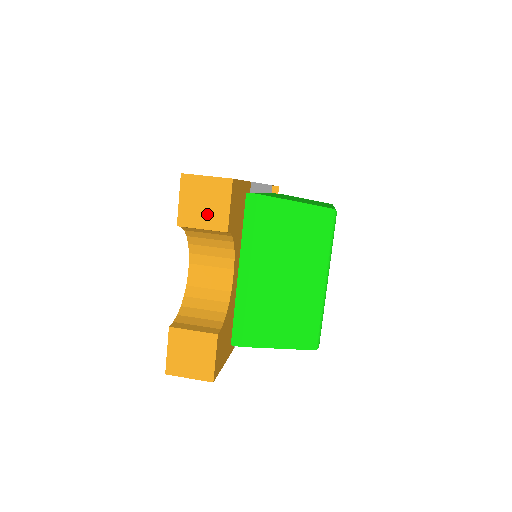
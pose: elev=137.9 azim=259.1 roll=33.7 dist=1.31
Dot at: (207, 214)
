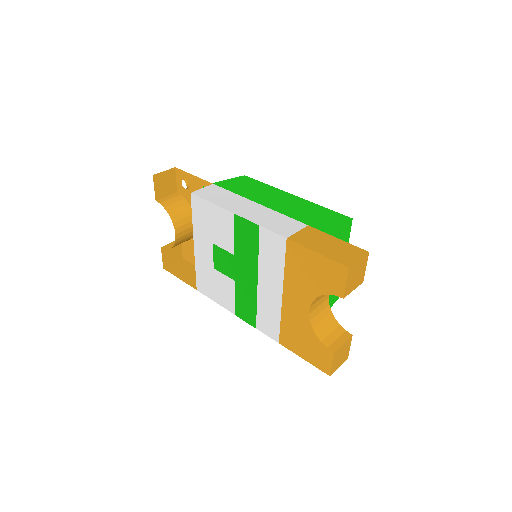
Dot at: (357, 280)
